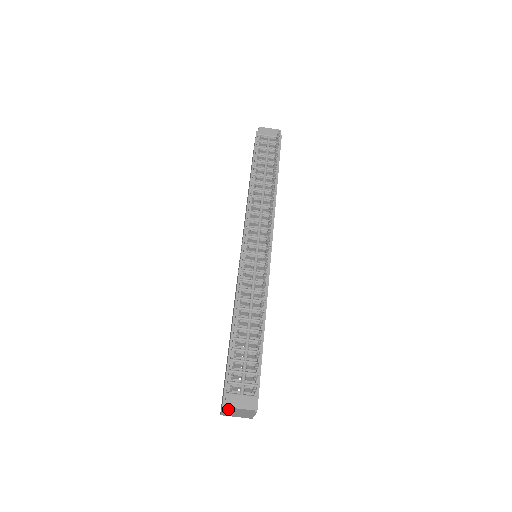
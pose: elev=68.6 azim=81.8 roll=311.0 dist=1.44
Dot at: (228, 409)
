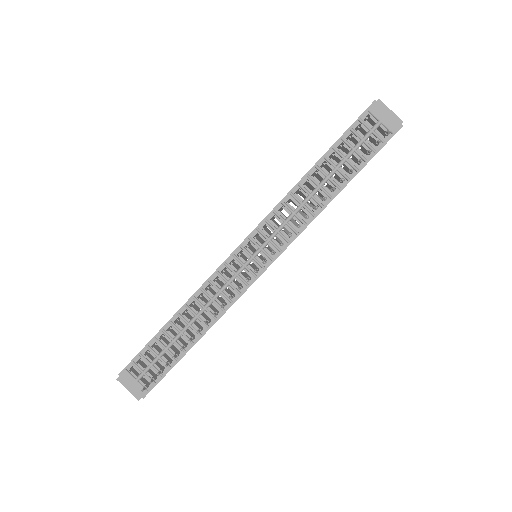
Dot at: occluded
